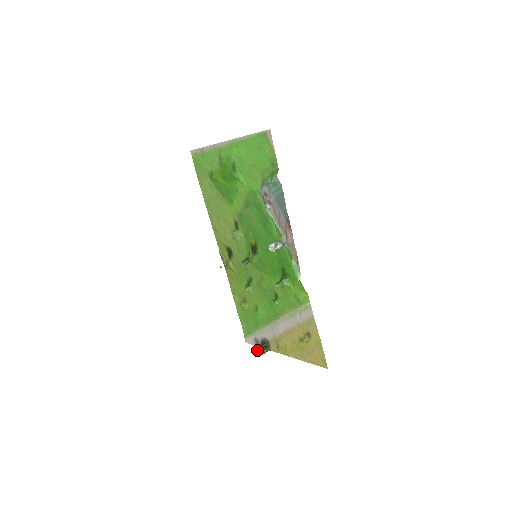
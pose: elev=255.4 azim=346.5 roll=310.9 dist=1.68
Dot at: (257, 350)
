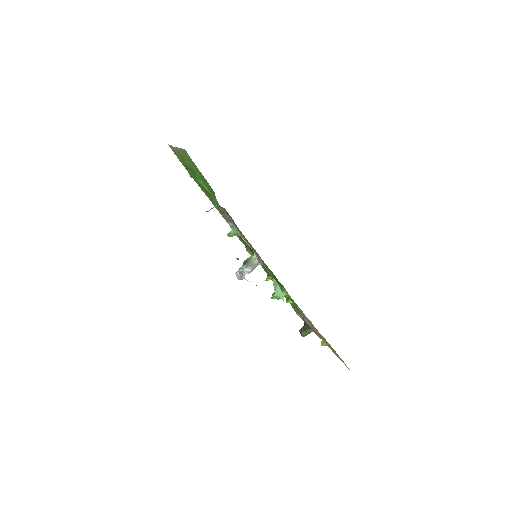
Dot at: occluded
